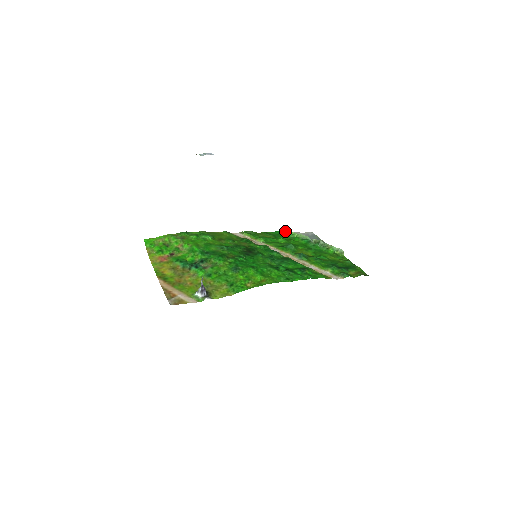
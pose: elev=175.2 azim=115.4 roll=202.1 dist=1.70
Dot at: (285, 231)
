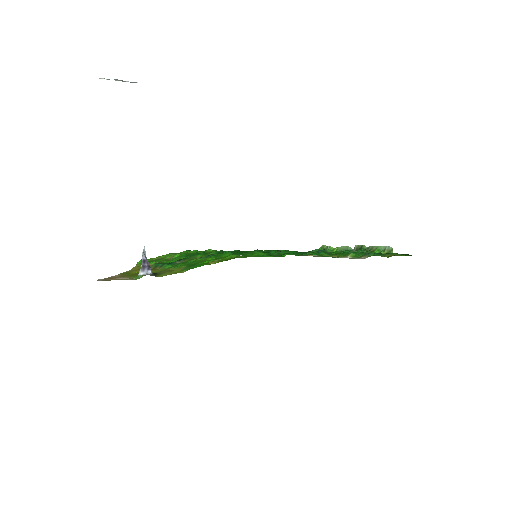
Dot at: (323, 249)
